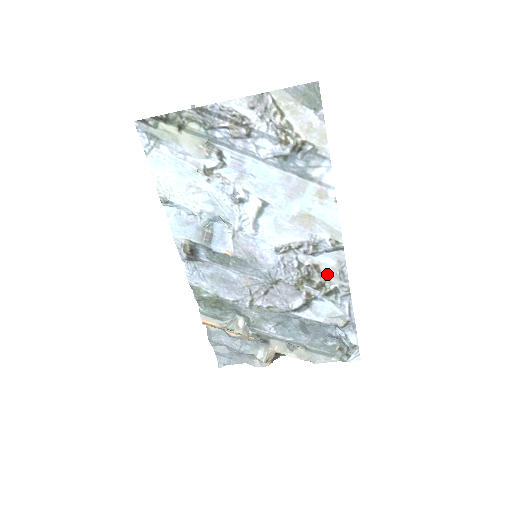
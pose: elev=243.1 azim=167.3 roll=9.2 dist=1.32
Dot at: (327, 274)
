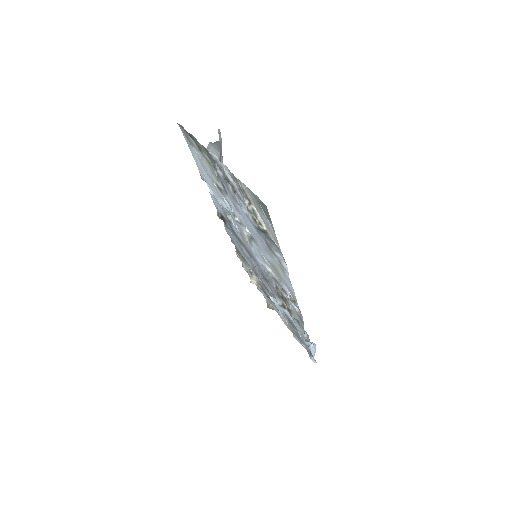
Dot at: (293, 308)
